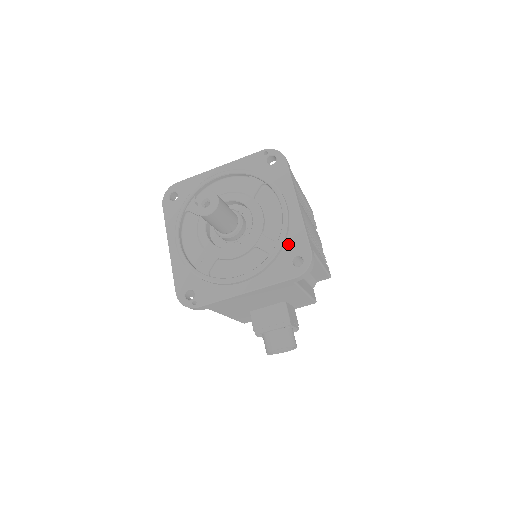
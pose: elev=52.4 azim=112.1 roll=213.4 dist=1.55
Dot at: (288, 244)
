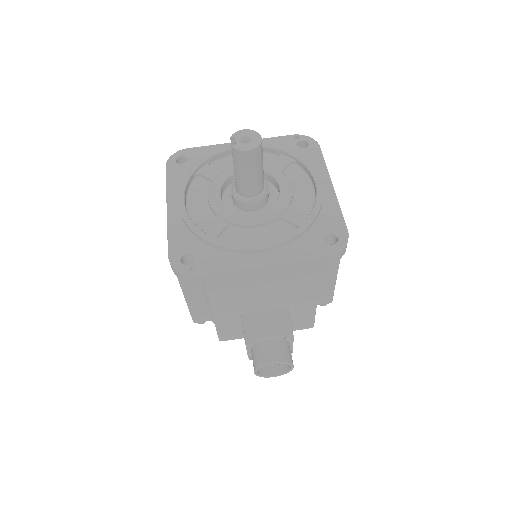
Dot at: (320, 221)
